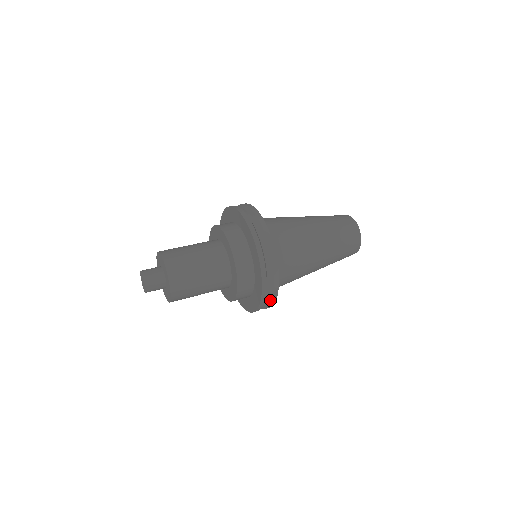
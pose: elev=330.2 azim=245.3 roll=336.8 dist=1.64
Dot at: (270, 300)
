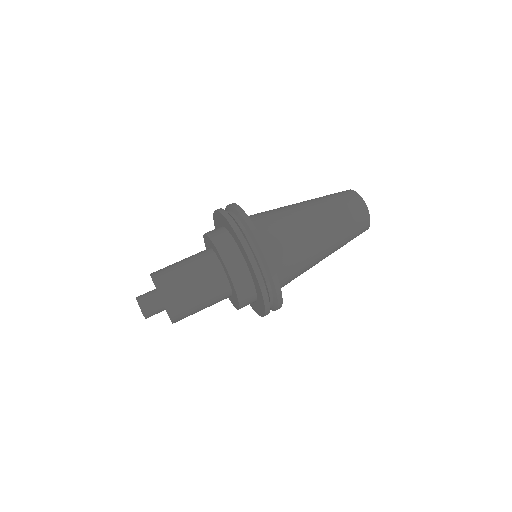
Dot at: (272, 283)
